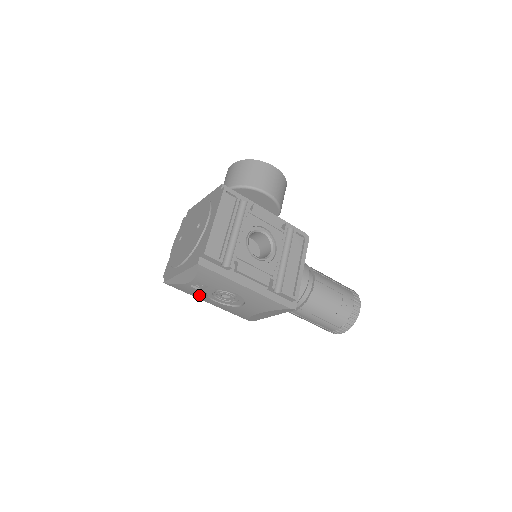
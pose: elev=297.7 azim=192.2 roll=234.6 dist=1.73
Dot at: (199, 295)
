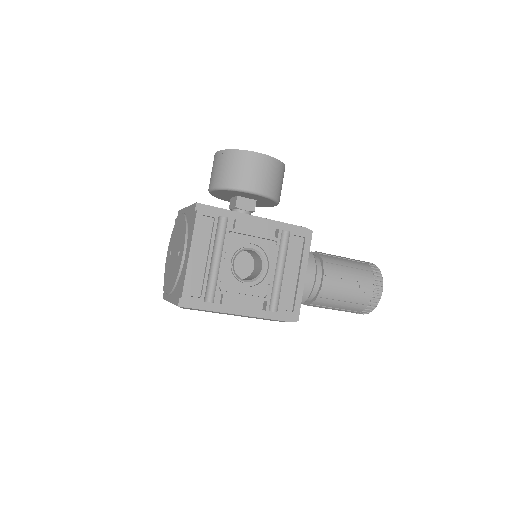
Dot at: occluded
